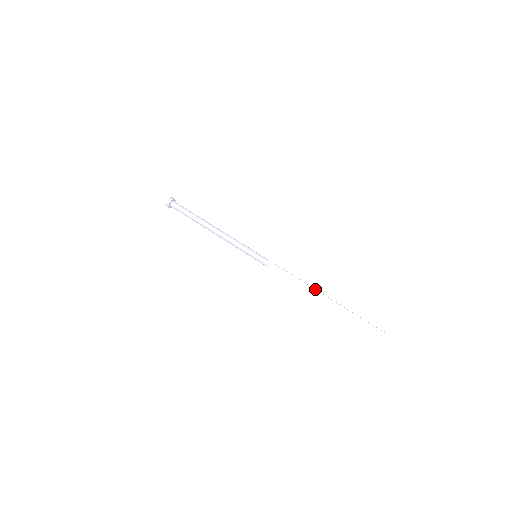
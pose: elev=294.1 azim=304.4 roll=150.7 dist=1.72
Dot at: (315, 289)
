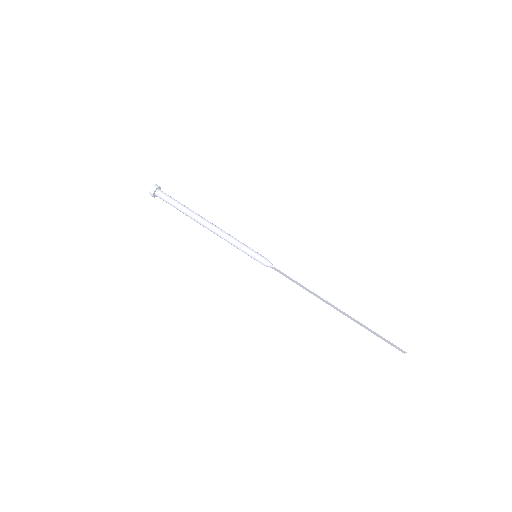
Dot at: (323, 298)
